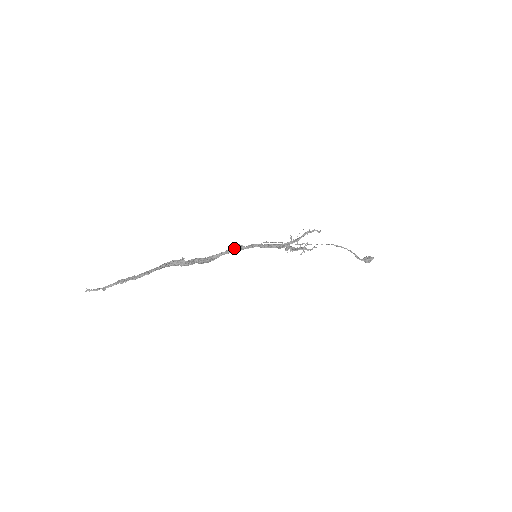
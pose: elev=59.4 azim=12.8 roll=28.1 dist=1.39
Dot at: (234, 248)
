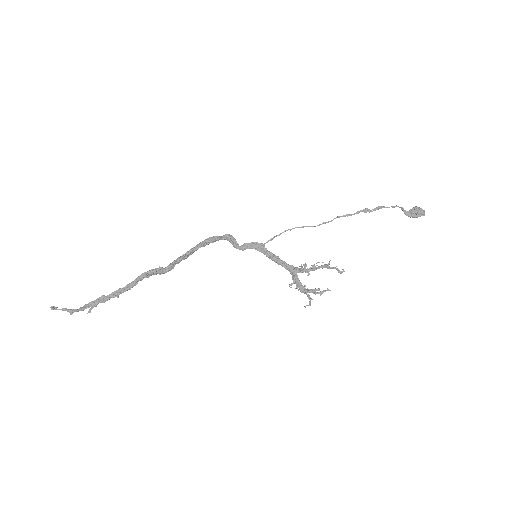
Dot at: (229, 239)
